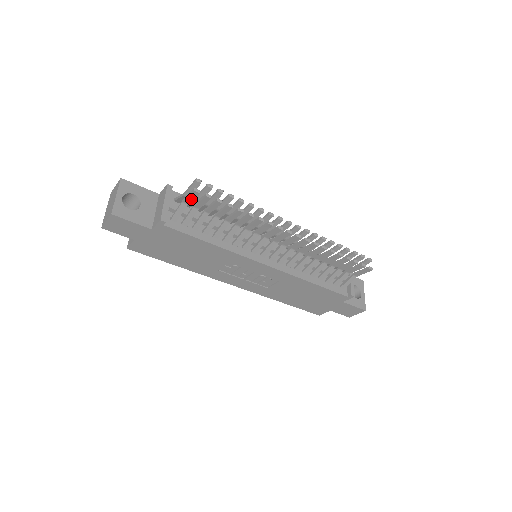
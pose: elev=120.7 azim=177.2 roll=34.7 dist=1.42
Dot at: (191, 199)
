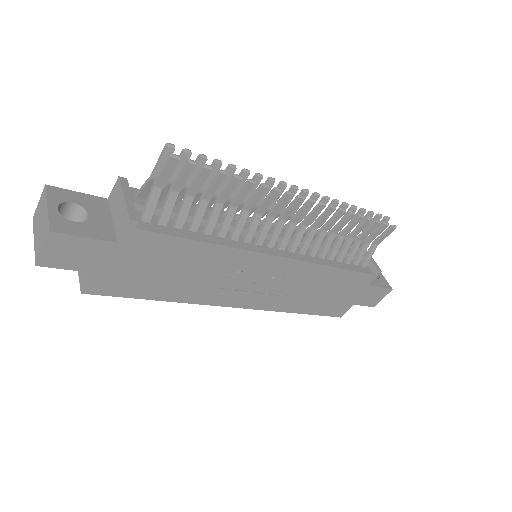
Dot at: (167, 176)
